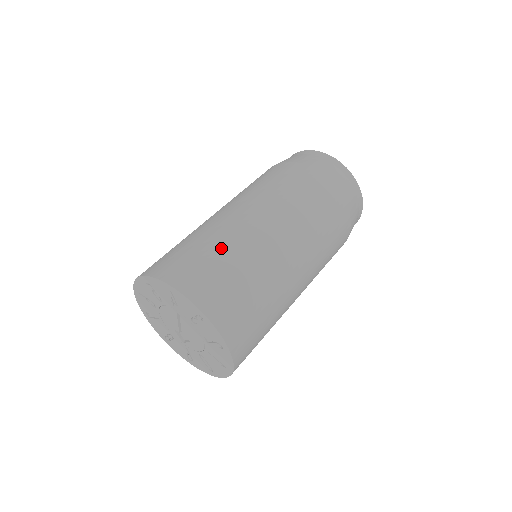
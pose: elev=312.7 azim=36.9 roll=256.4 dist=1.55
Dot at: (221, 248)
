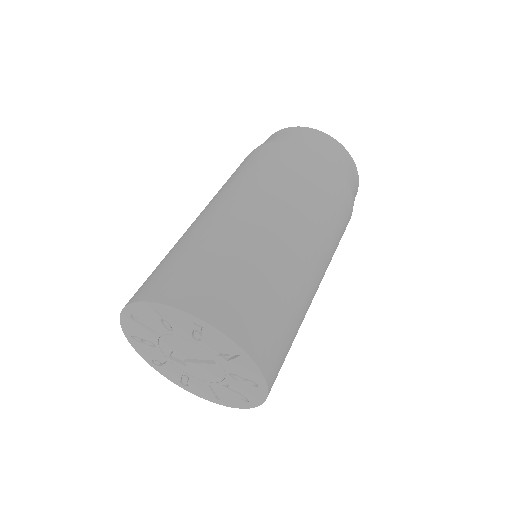
Dot at: (288, 297)
